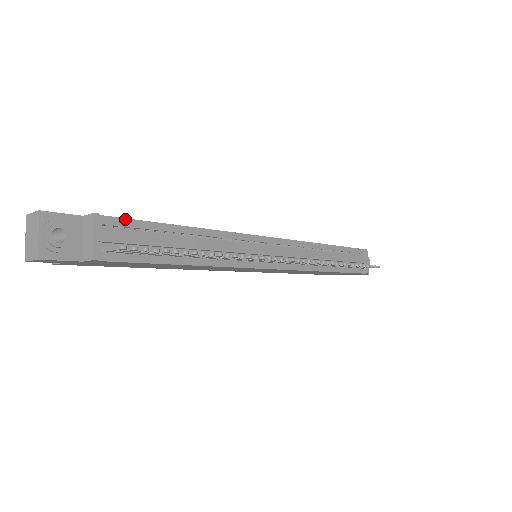
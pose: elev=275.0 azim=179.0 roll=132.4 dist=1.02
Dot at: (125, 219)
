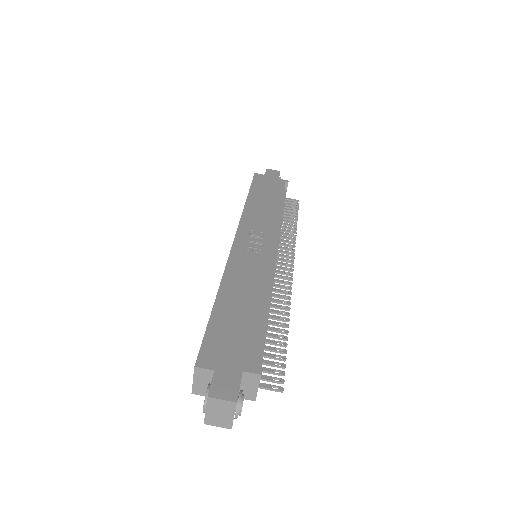
Dot at: (259, 350)
